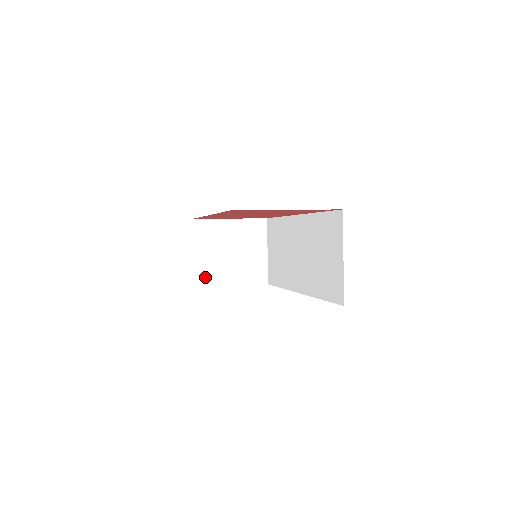
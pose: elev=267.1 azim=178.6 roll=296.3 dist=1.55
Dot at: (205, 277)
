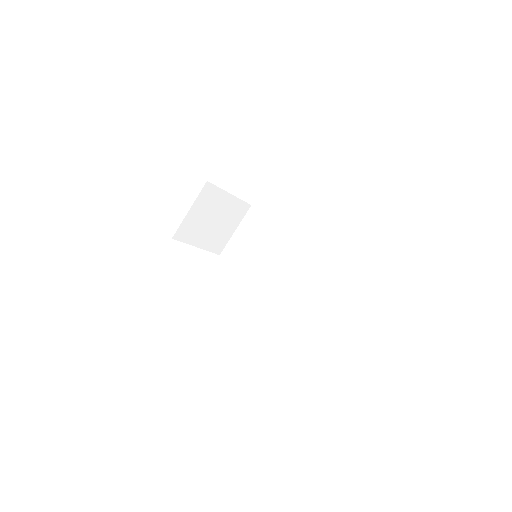
Dot at: (185, 232)
